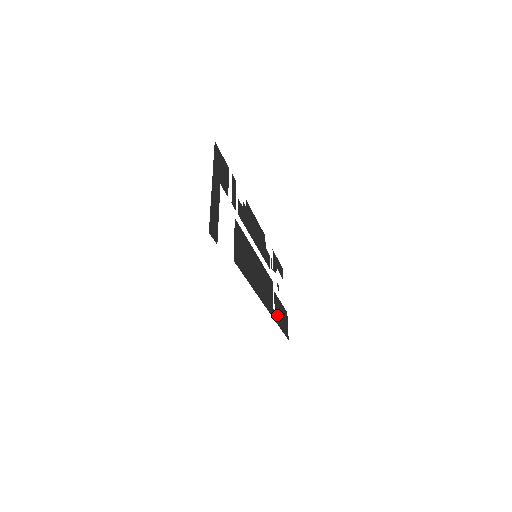
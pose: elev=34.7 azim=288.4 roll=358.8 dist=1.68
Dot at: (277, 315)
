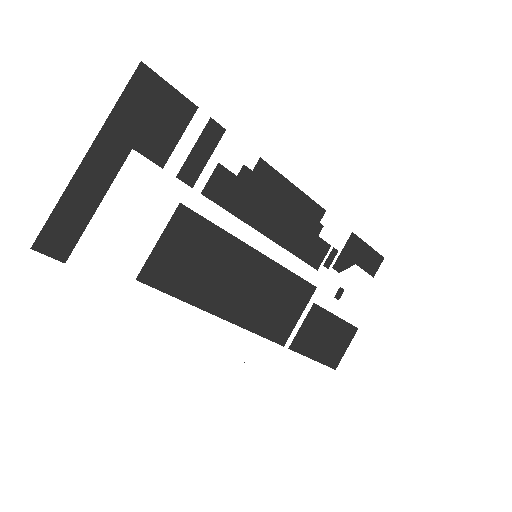
Dot at: (305, 338)
